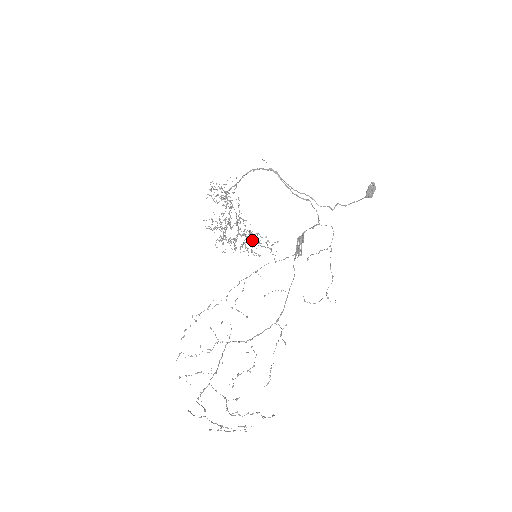
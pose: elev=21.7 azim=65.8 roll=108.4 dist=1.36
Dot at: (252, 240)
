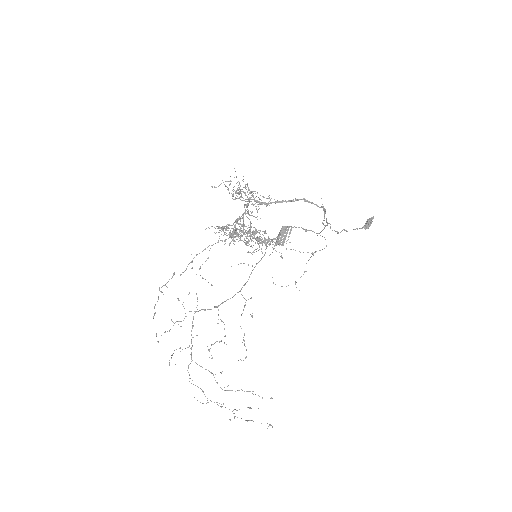
Dot at: occluded
